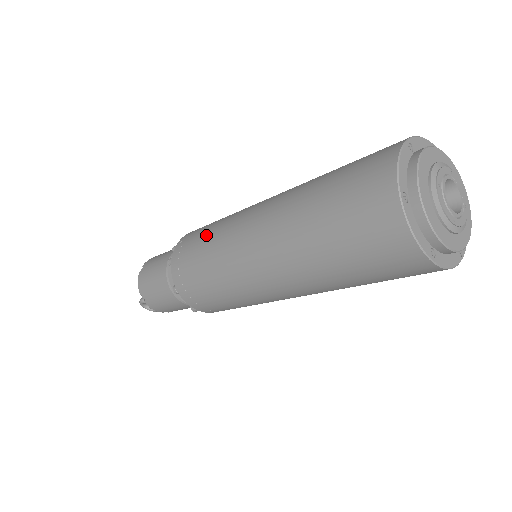
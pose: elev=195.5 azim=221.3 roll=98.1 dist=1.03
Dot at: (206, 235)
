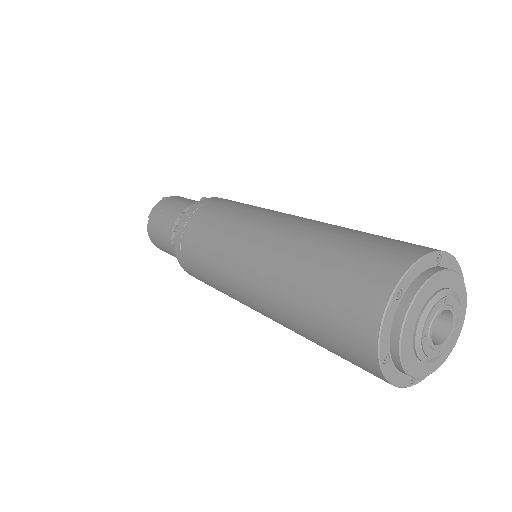
Dot at: (202, 247)
